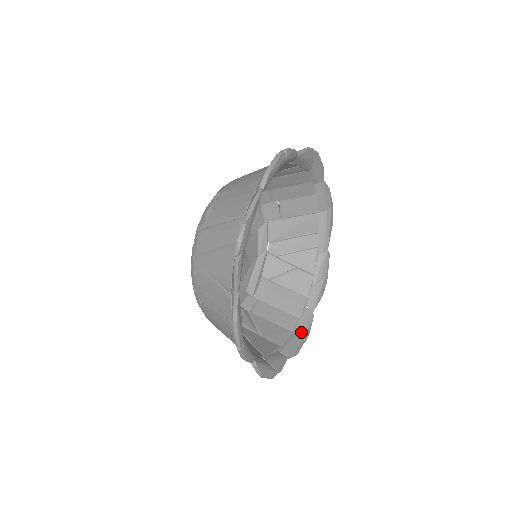
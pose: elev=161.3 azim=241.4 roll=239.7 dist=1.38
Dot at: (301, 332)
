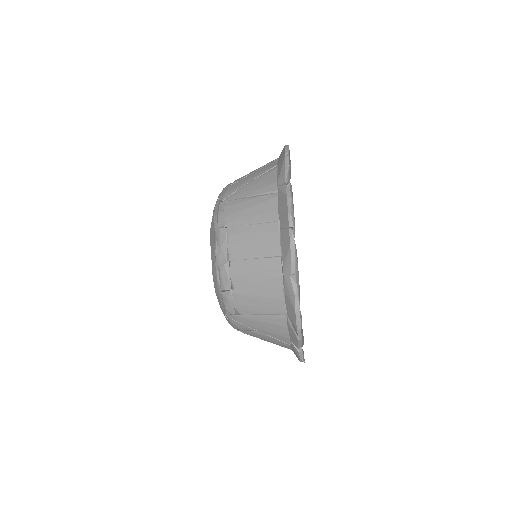
Dot at: occluded
